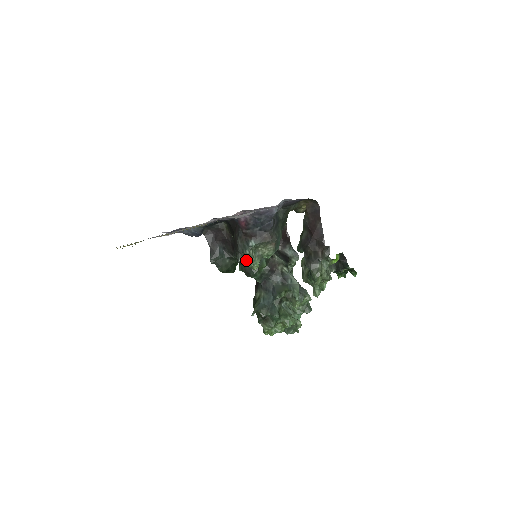
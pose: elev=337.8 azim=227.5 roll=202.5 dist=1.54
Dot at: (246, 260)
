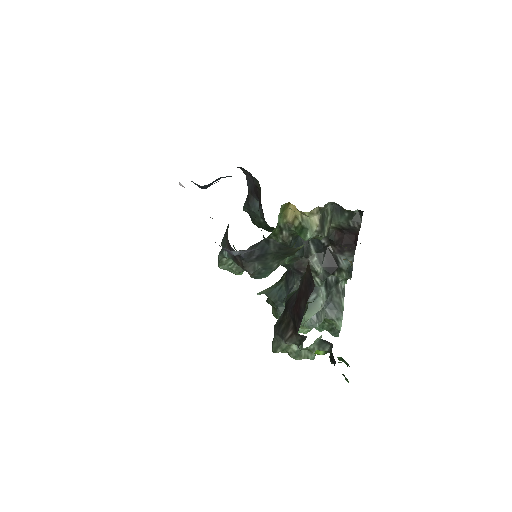
Dot at: (218, 263)
